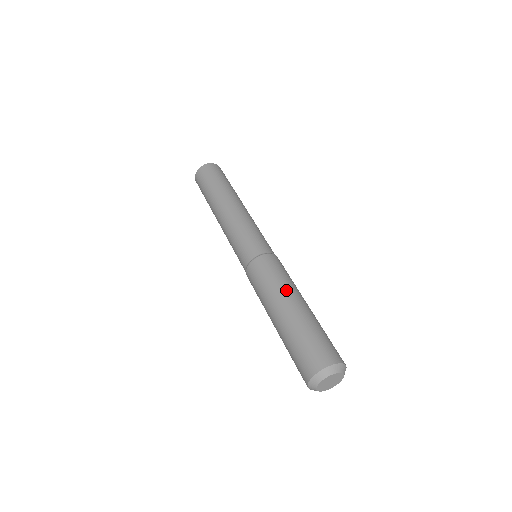
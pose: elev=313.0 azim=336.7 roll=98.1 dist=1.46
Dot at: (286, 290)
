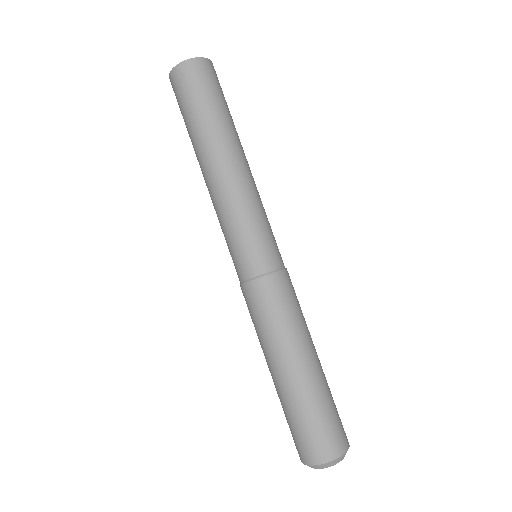
Dot at: (270, 349)
